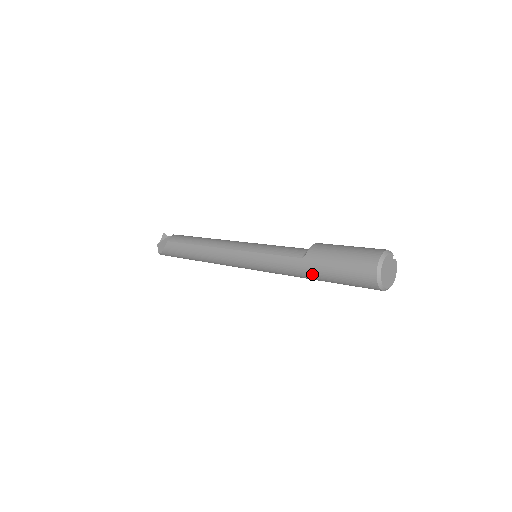
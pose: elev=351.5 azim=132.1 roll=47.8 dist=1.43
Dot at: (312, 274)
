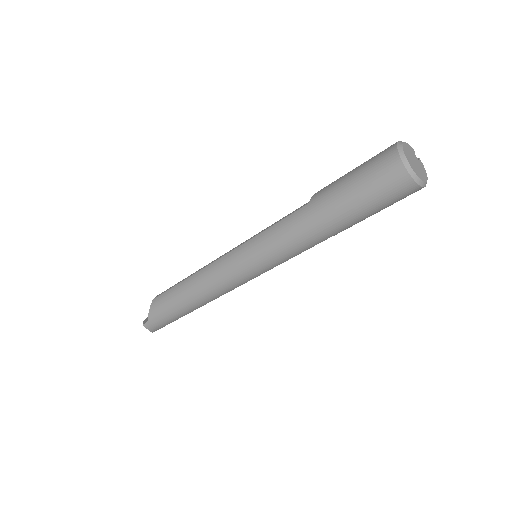
Dot at: (323, 215)
